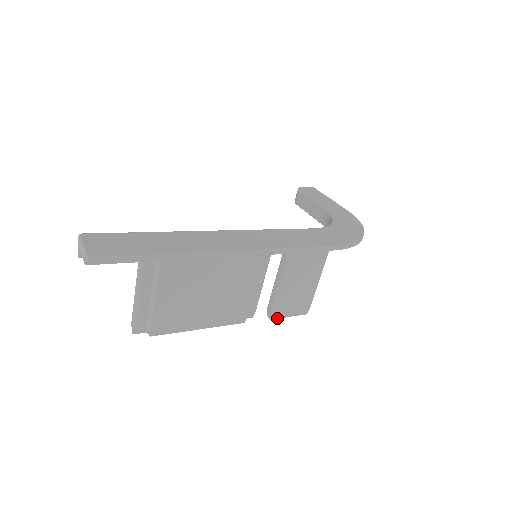
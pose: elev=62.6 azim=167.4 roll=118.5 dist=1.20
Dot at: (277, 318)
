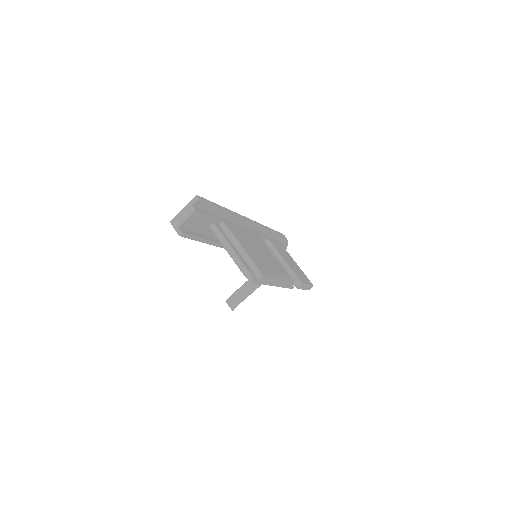
Dot at: (304, 284)
